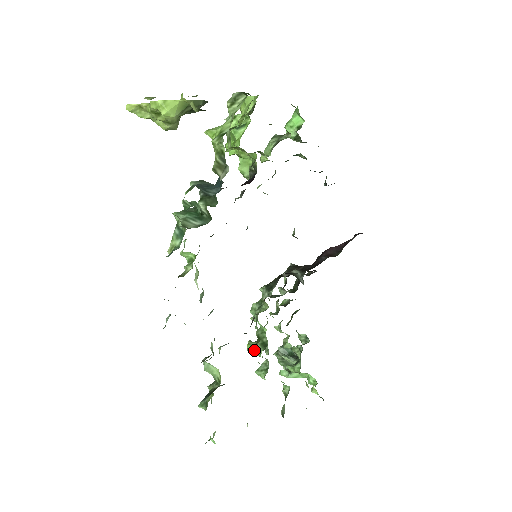
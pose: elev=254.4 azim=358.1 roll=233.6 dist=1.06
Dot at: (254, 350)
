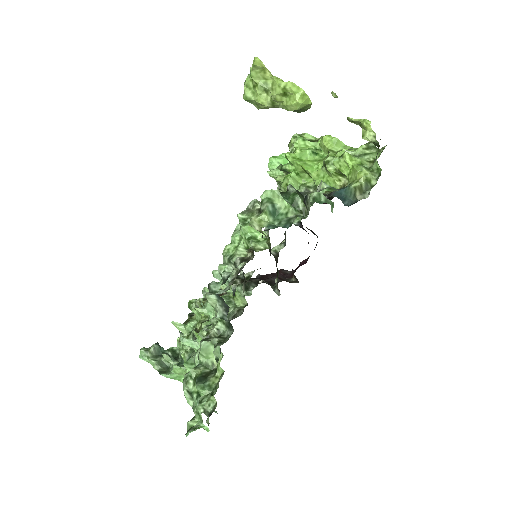
Dot at: (193, 341)
